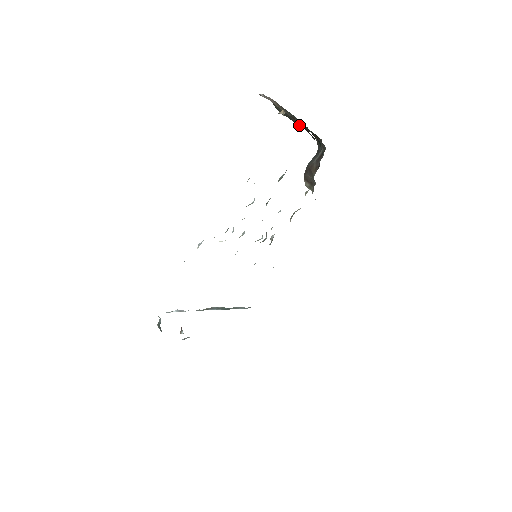
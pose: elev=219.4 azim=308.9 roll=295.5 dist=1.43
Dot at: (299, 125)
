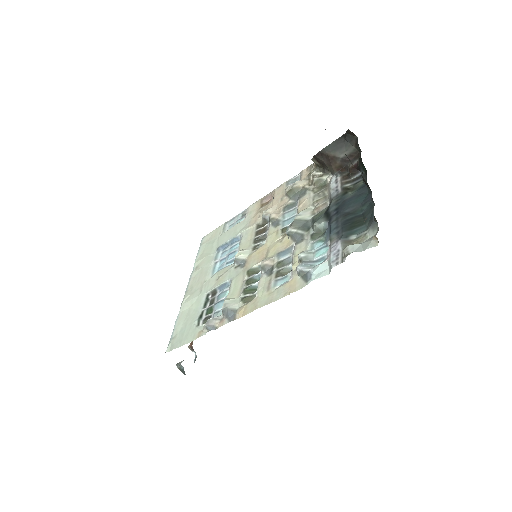
Dot at: occluded
